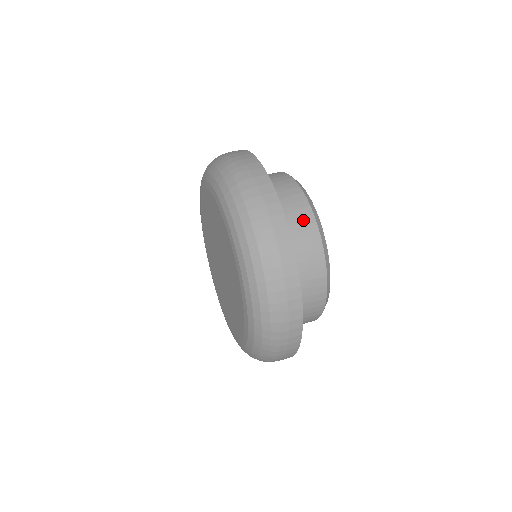
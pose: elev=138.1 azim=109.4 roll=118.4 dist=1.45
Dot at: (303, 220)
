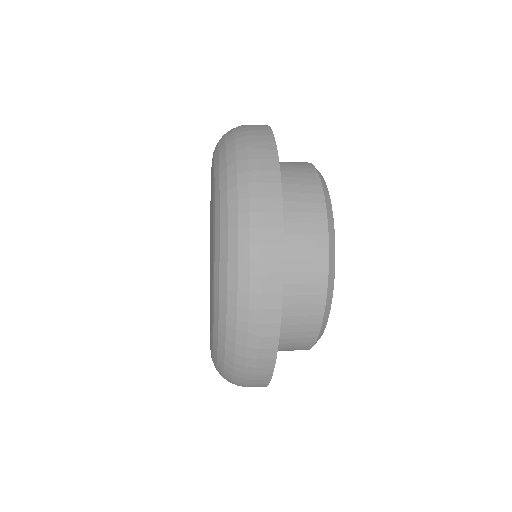
Dot at: occluded
